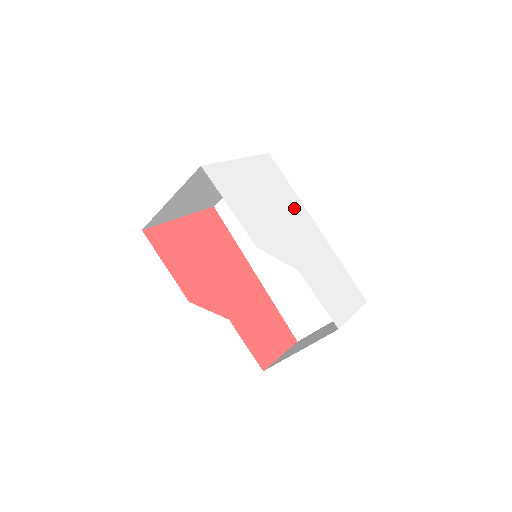
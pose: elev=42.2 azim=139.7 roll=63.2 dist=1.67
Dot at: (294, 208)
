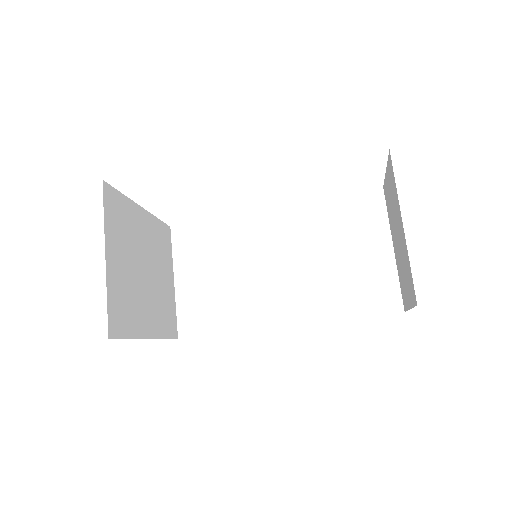
Dot at: occluded
